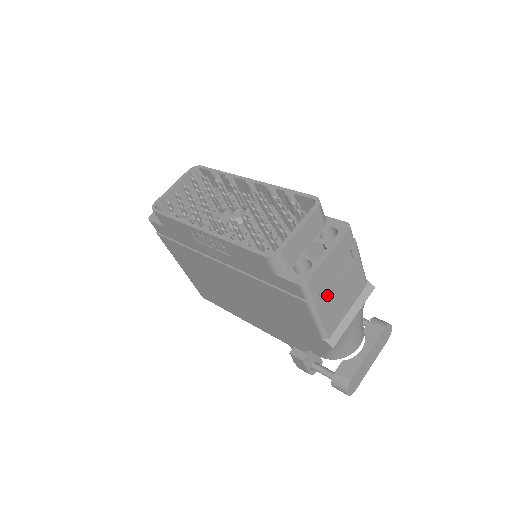
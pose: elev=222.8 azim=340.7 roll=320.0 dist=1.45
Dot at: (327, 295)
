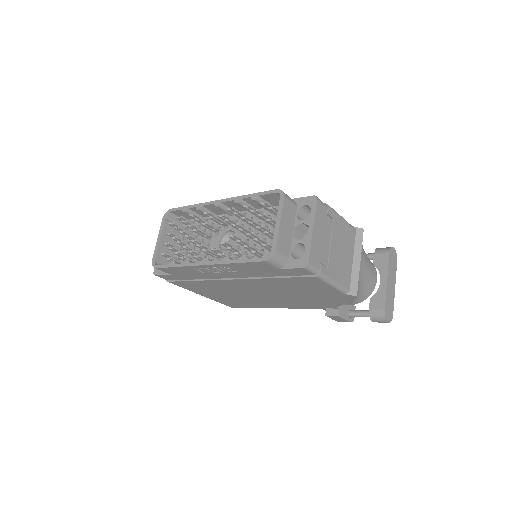
Dot at: (329, 261)
